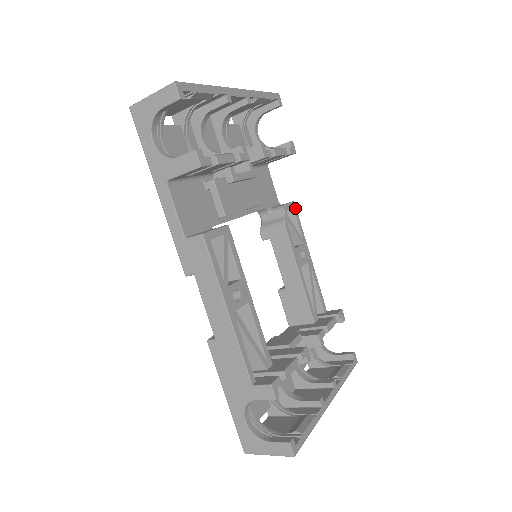
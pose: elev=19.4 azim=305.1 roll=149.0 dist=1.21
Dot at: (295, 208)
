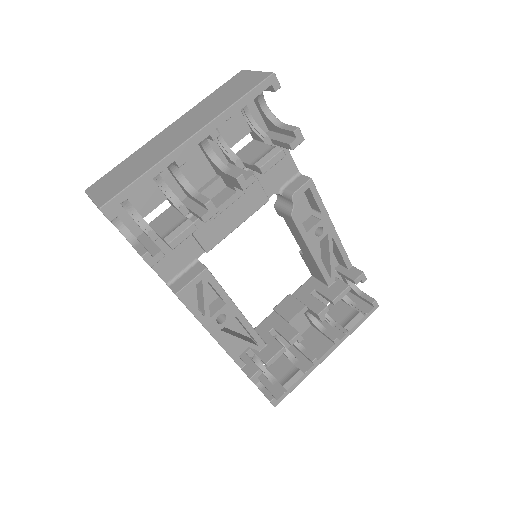
Dot at: (312, 185)
